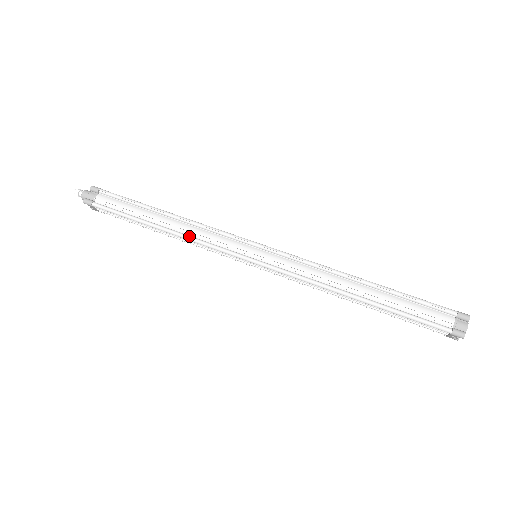
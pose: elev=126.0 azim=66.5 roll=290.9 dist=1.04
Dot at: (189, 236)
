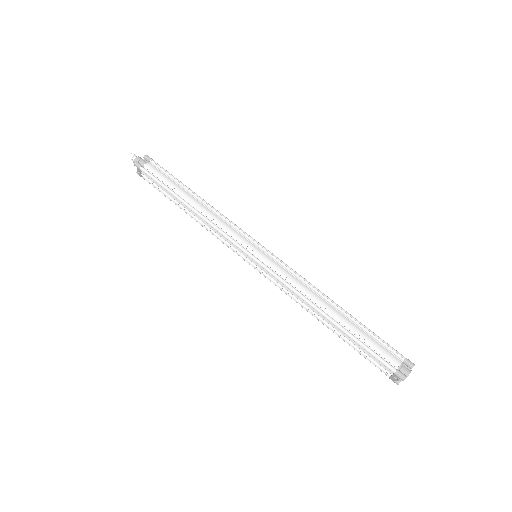
Dot at: (208, 219)
